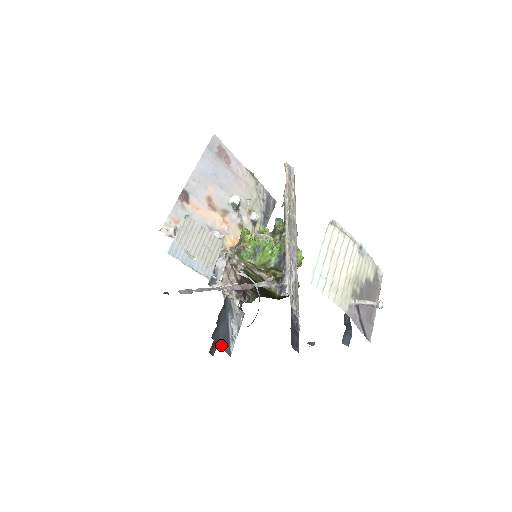
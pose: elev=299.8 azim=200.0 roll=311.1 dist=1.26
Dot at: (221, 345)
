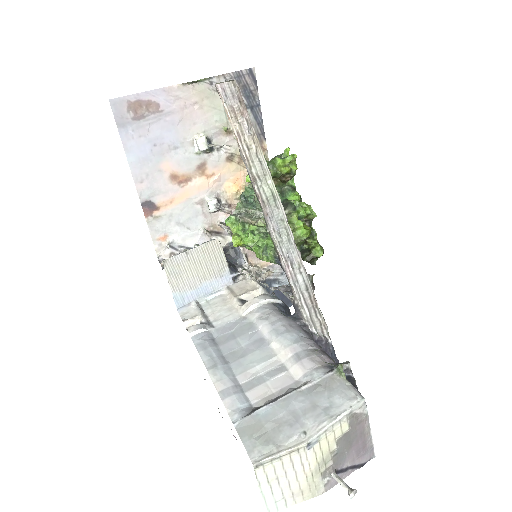
Dot at: occluded
